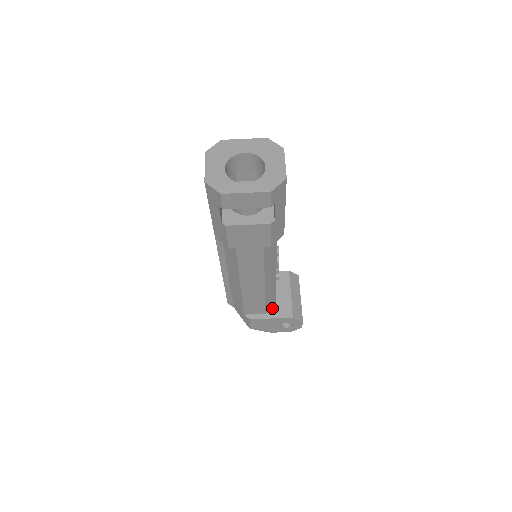
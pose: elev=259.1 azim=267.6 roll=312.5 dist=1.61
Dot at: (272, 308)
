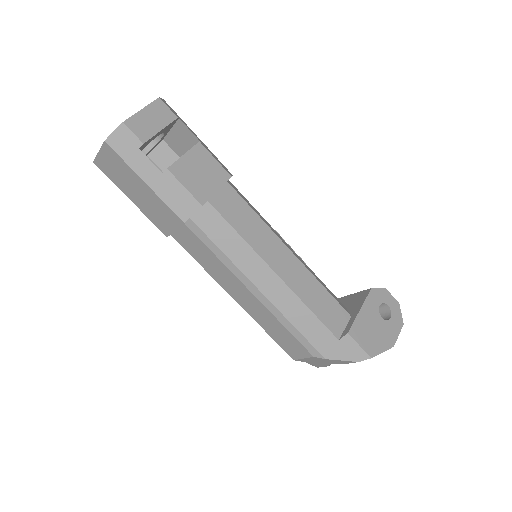
Dot at: (349, 311)
